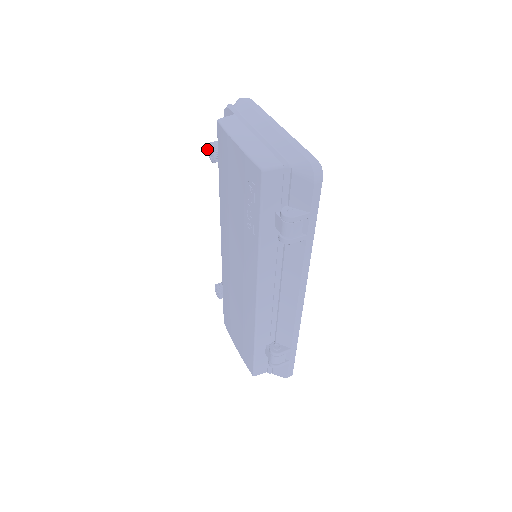
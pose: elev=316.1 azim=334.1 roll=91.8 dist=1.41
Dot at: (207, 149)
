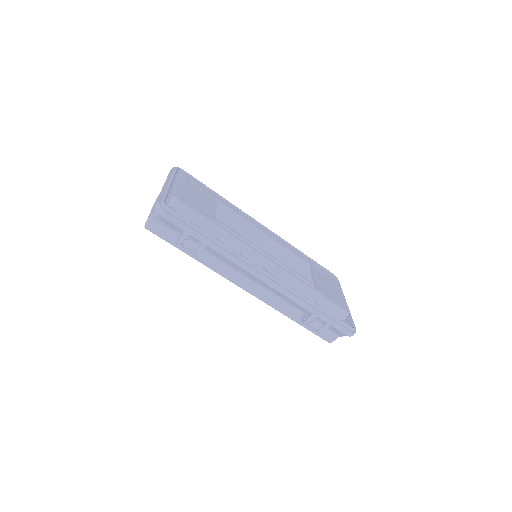
Dot at: occluded
